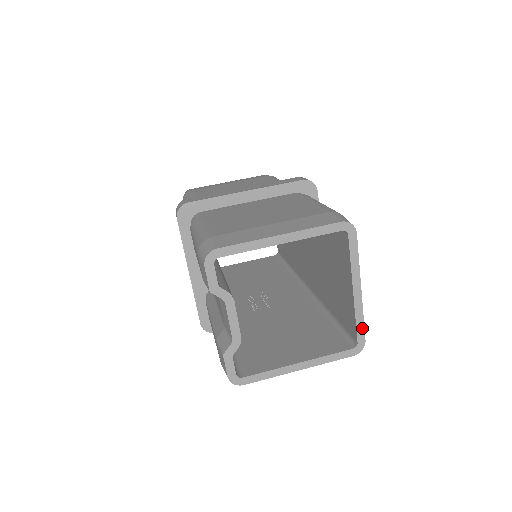
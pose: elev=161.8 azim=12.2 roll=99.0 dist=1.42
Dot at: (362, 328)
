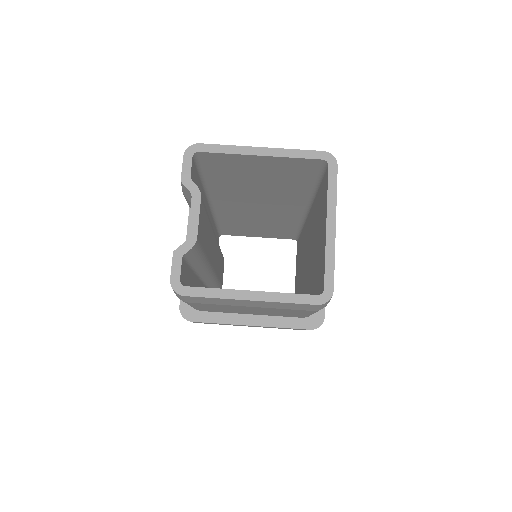
Dot at: (331, 272)
